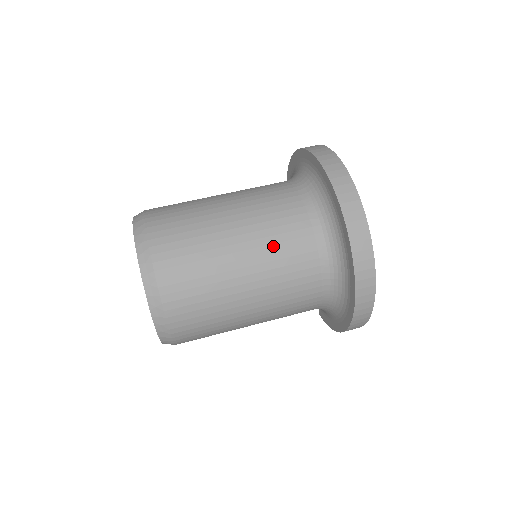
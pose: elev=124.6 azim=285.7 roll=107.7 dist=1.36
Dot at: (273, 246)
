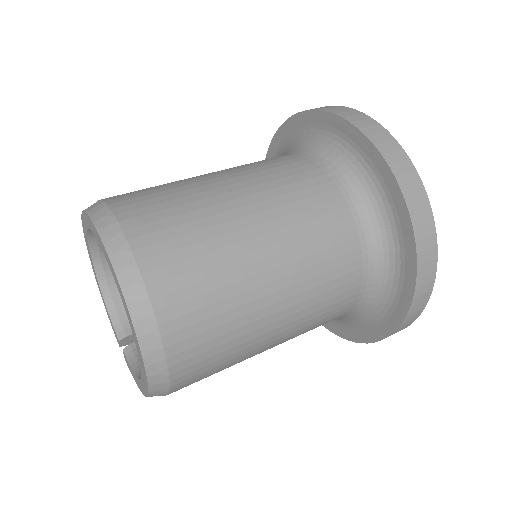
Dot at: (313, 258)
